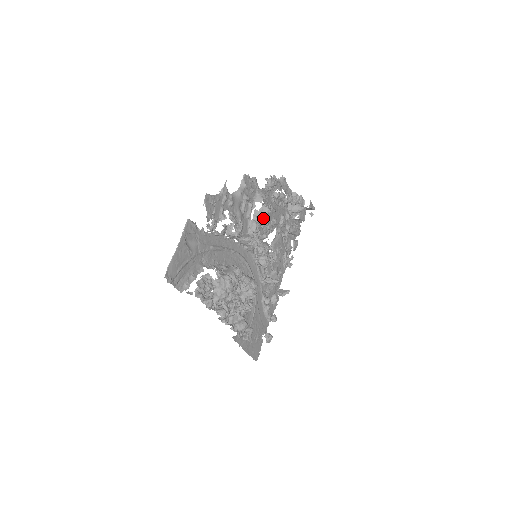
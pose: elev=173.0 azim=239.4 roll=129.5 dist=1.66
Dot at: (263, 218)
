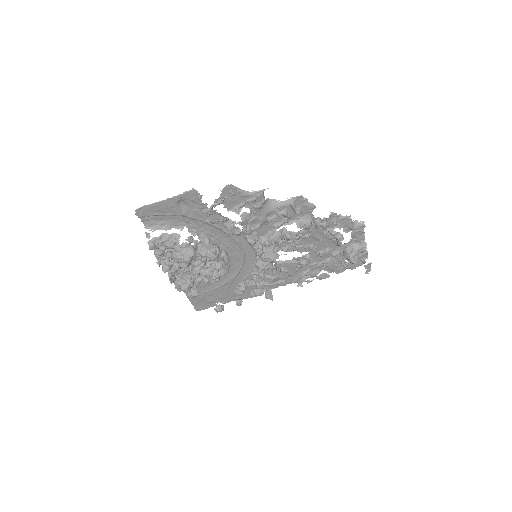
Dot at: (287, 239)
